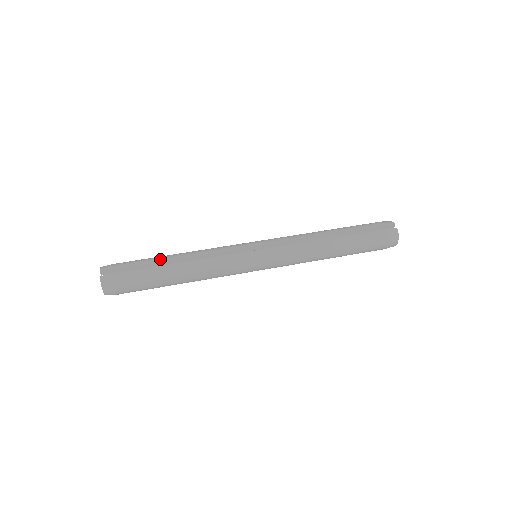
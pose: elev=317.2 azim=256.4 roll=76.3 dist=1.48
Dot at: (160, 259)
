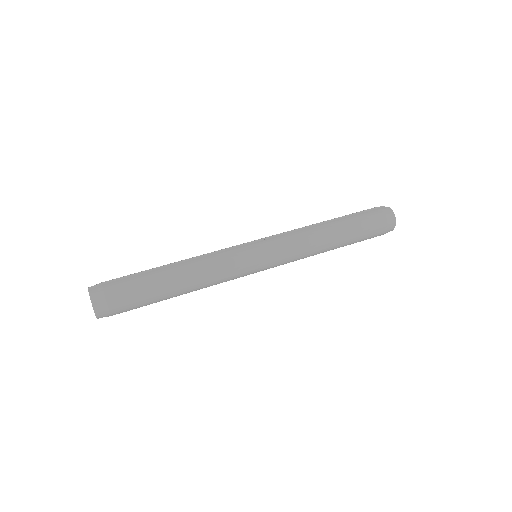
Dot at: (153, 268)
